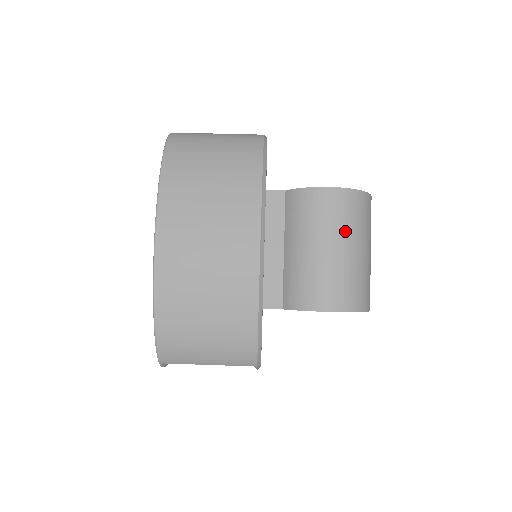
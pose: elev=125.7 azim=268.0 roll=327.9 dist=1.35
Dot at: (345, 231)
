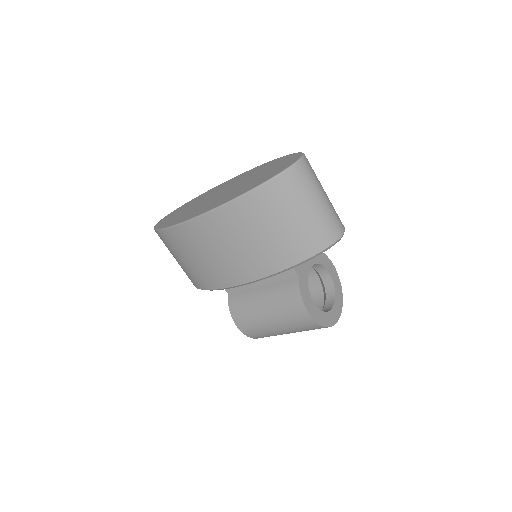
Dot at: (288, 326)
